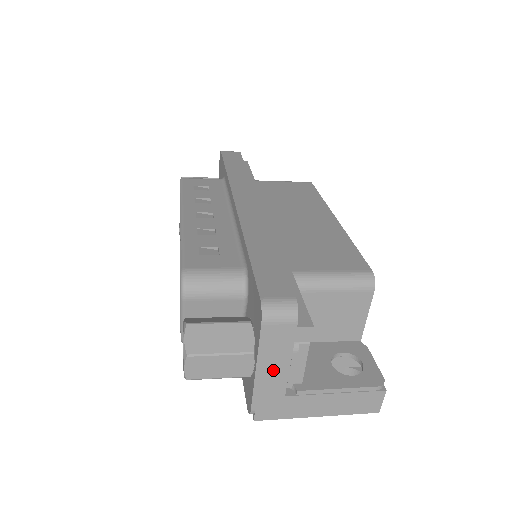
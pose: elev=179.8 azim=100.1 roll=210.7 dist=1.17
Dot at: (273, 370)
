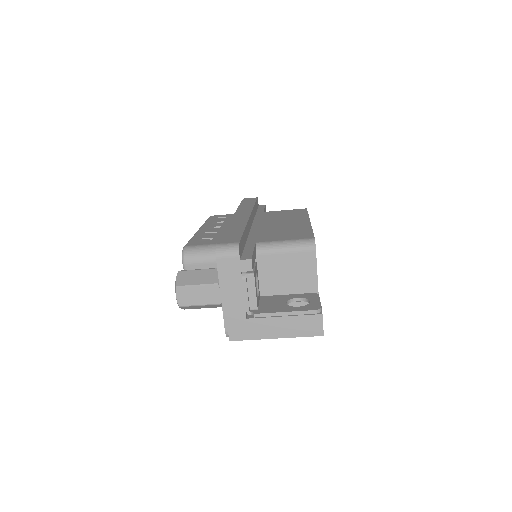
Dot at: (232, 295)
